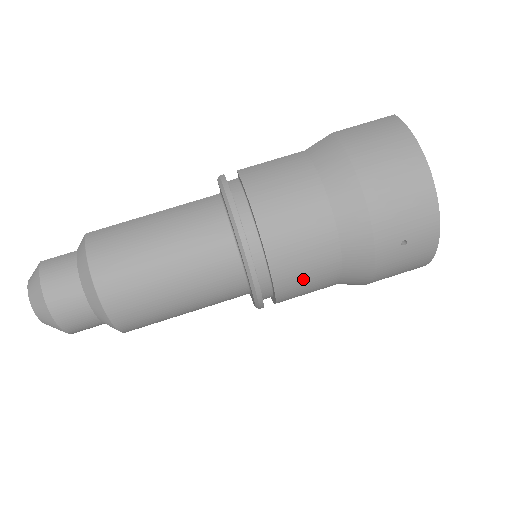
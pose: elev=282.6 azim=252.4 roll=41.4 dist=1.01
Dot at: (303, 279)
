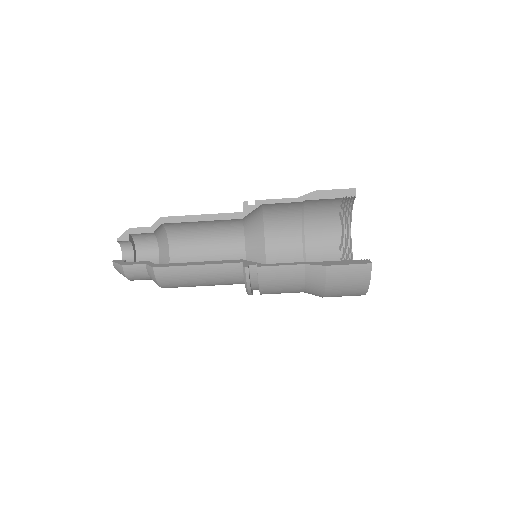
Dot at: occluded
